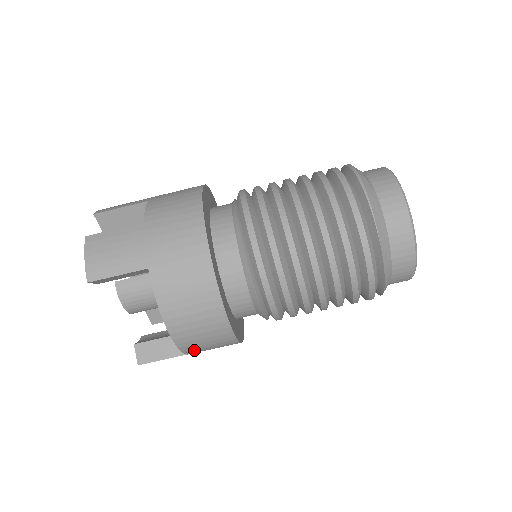
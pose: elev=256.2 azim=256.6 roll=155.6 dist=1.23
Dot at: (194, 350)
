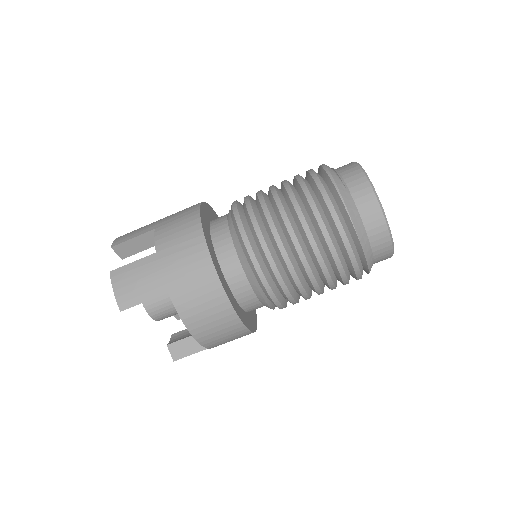
Dot at: (218, 345)
